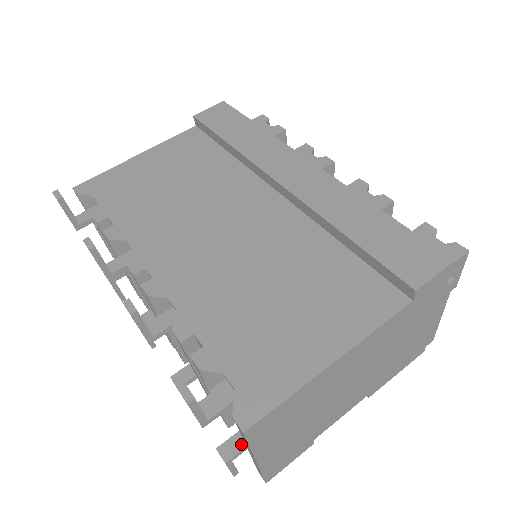
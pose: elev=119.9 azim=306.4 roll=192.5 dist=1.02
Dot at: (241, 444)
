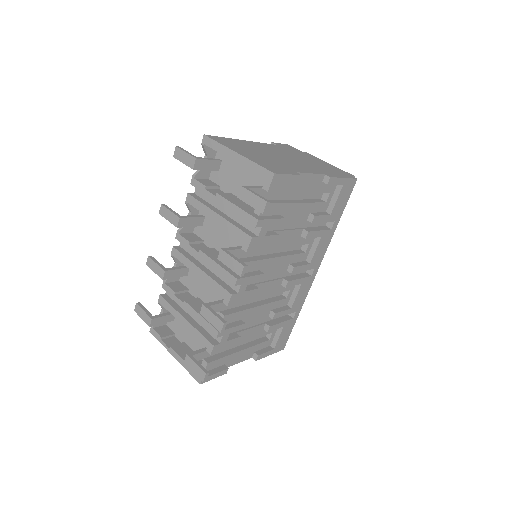
Dot at: occluded
